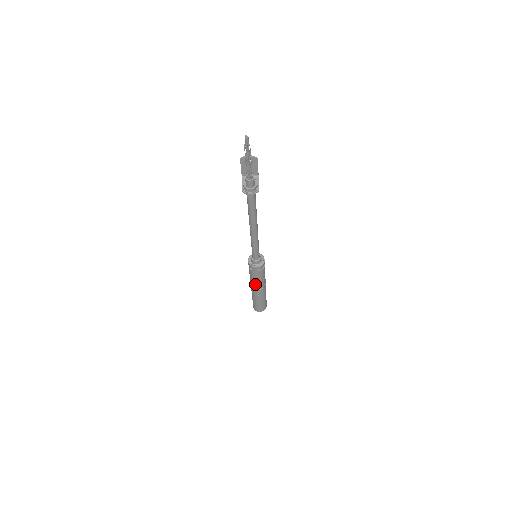
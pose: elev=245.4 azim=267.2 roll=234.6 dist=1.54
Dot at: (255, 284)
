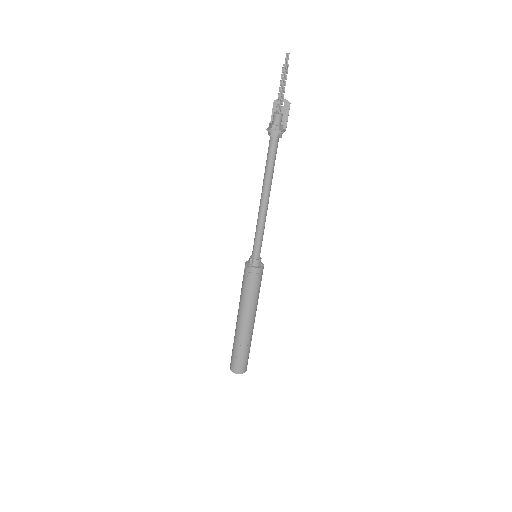
Dot at: (244, 305)
